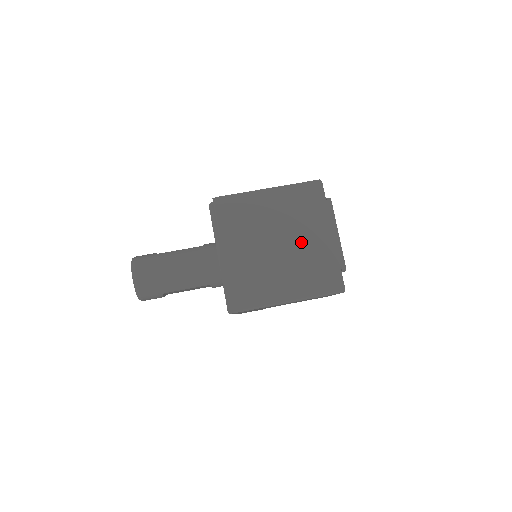
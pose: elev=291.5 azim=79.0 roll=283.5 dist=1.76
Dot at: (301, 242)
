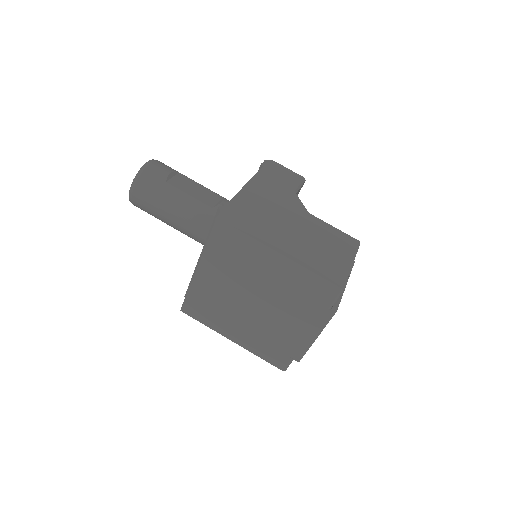
Dot at: (275, 317)
